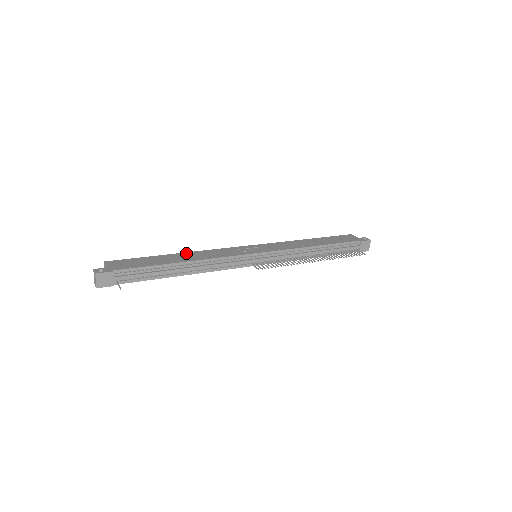
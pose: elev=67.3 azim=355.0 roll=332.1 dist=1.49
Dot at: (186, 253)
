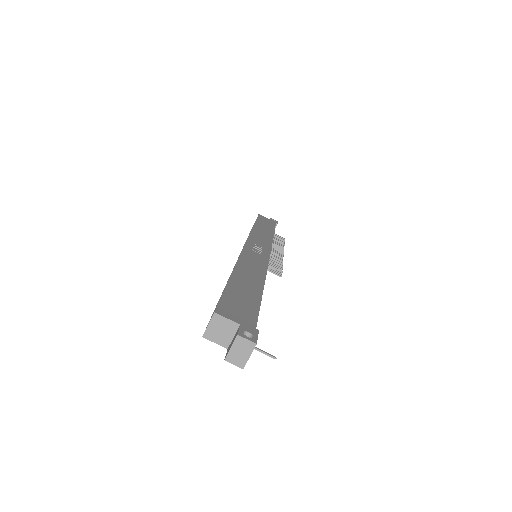
Dot at: (238, 268)
